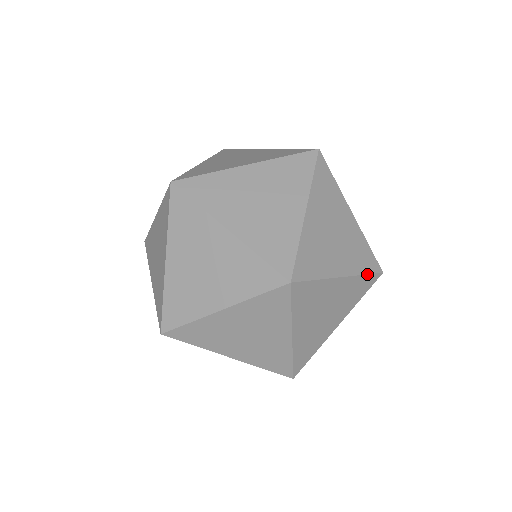
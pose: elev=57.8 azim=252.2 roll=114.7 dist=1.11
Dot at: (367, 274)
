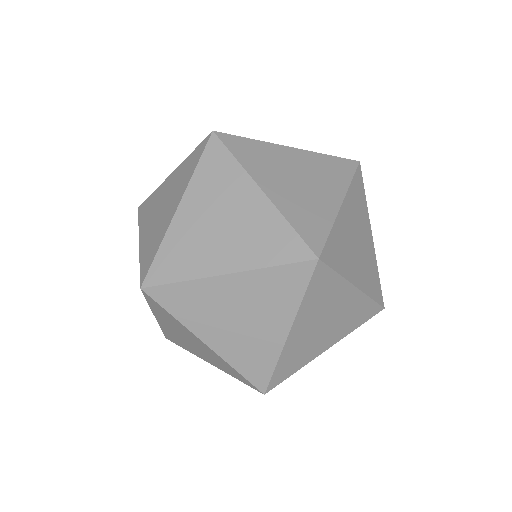
Dot at: occluded
